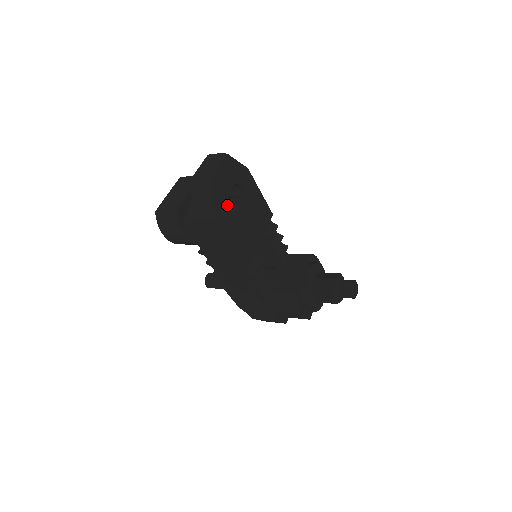
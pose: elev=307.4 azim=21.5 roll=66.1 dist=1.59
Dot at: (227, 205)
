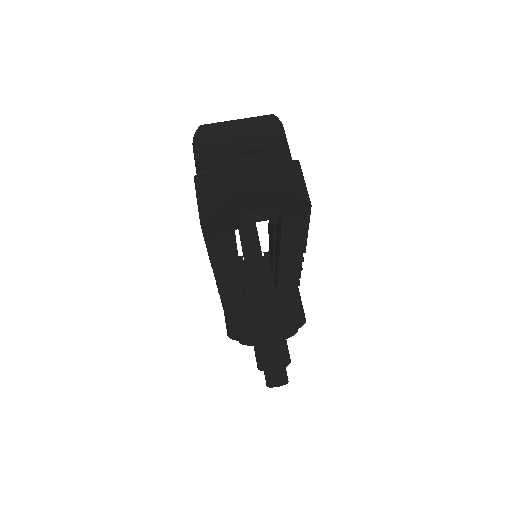
Dot at: (233, 220)
